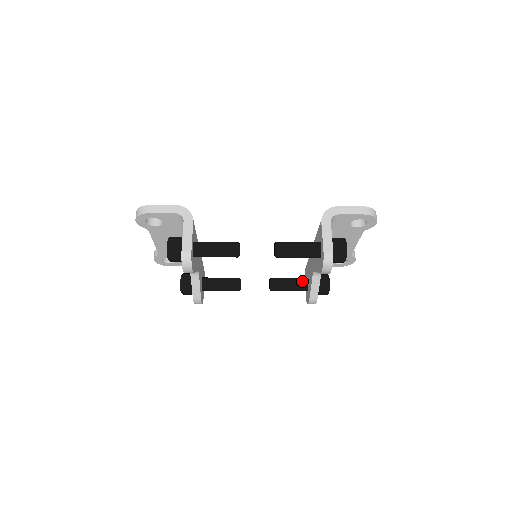
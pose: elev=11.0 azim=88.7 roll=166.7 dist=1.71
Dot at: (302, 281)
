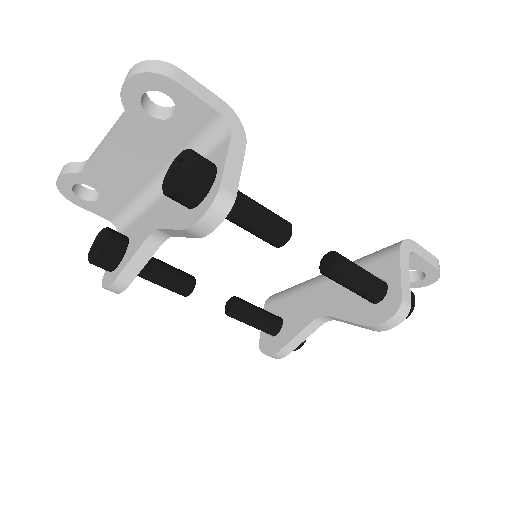
Dot at: (275, 319)
